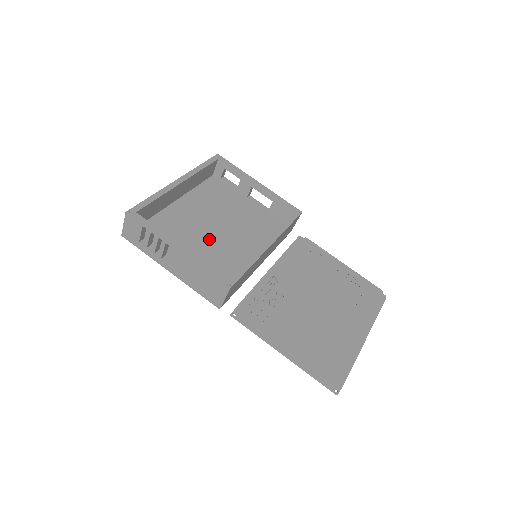
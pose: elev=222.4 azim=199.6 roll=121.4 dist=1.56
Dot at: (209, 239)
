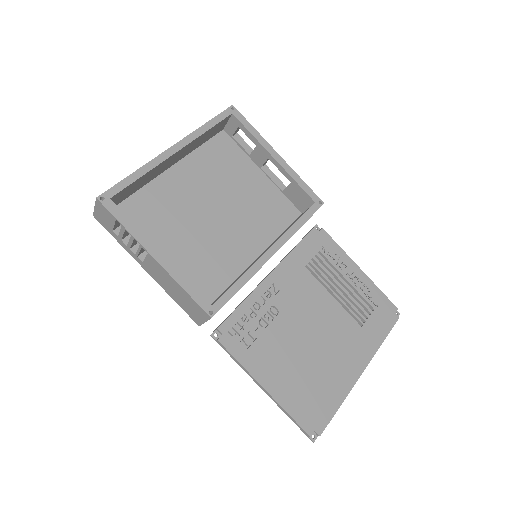
Dot at: (202, 229)
